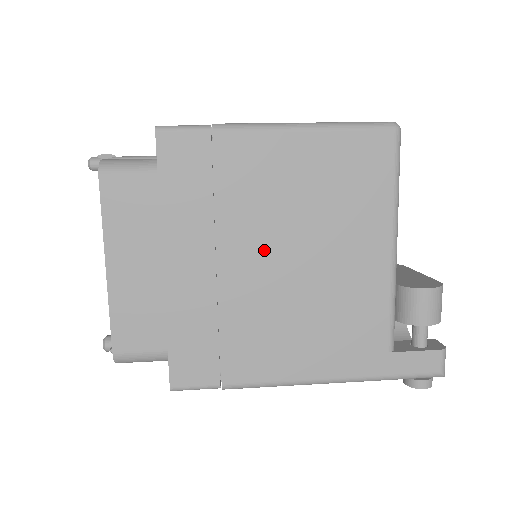
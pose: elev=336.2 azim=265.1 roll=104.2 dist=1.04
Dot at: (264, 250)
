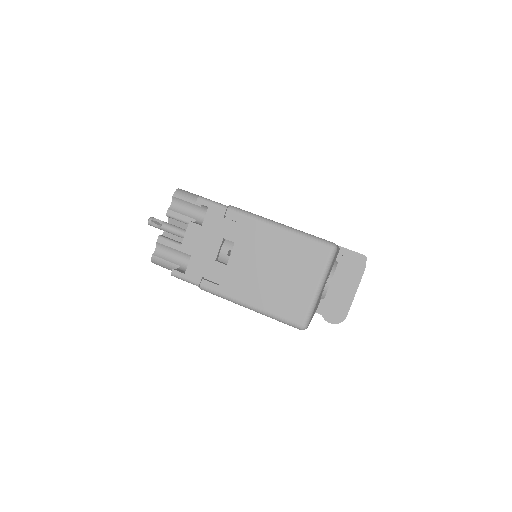
Dot at: occluded
